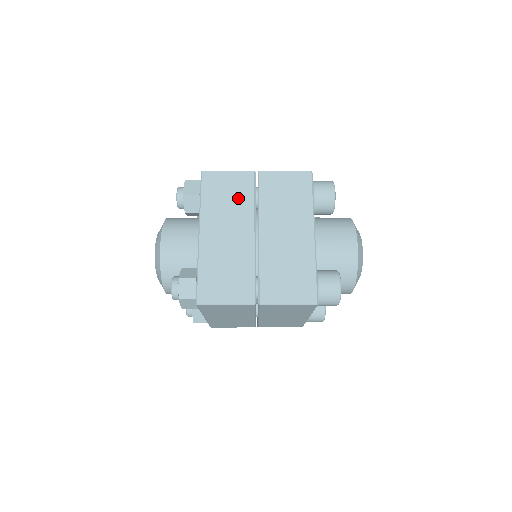
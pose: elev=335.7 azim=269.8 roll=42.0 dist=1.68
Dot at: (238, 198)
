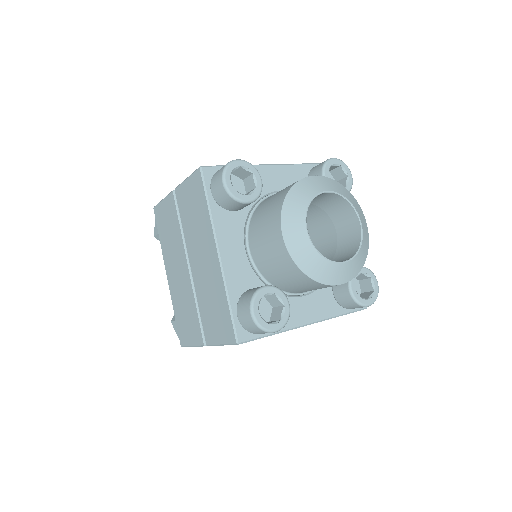
Dot at: occluded
